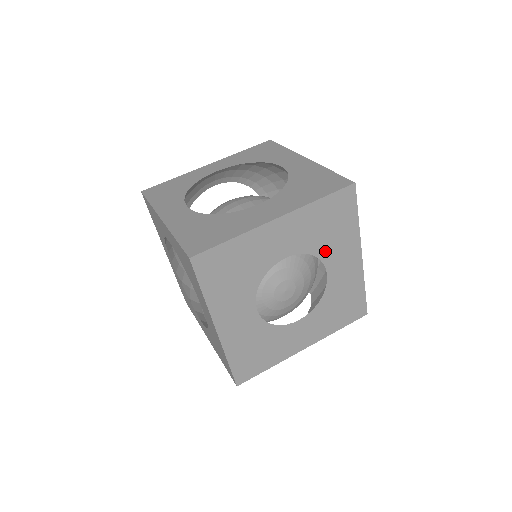
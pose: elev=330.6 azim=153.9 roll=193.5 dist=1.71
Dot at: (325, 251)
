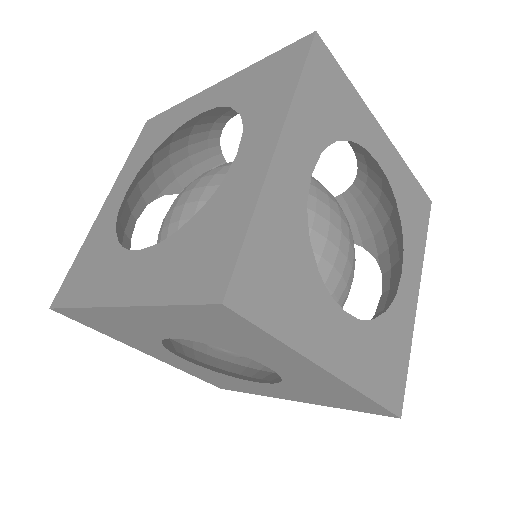
Dot at: (241, 350)
